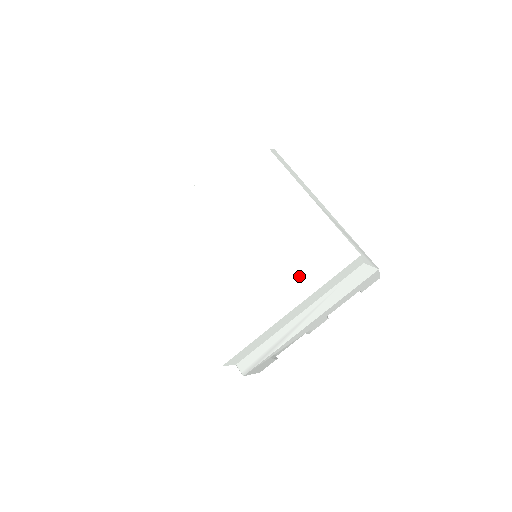
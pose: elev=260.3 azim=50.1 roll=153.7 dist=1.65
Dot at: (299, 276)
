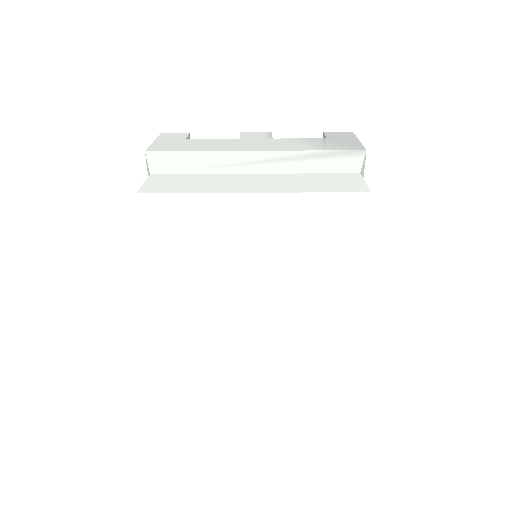
Dot at: (336, 261)
